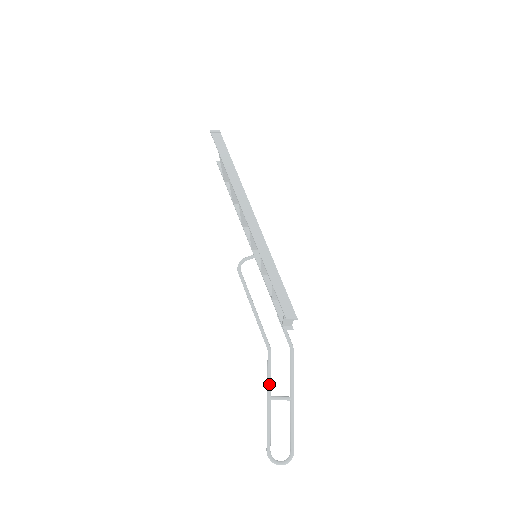
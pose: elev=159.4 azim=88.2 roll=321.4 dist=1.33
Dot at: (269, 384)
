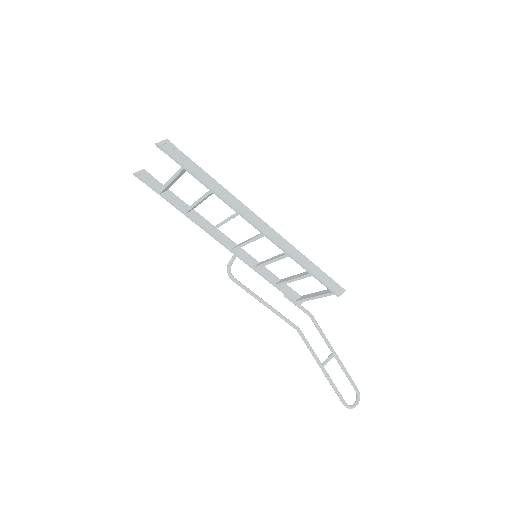
Dot at: (316, 356)
